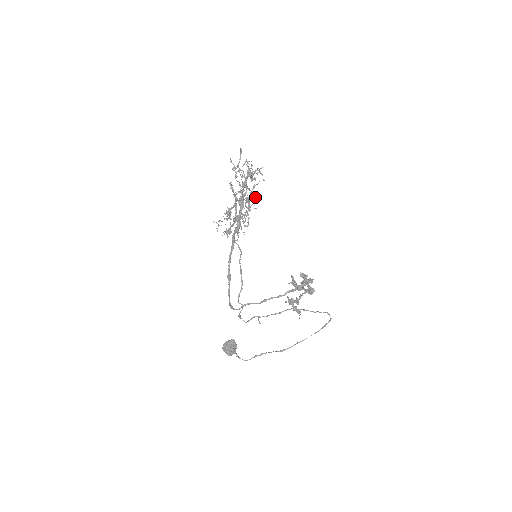
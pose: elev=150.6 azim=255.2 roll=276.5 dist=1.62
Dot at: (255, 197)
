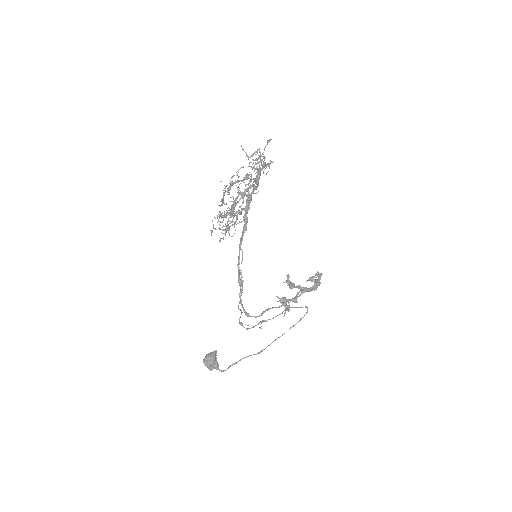
Dot at: (238, 190)
